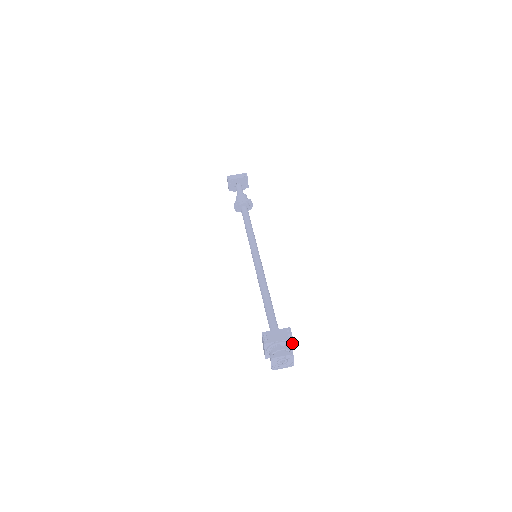
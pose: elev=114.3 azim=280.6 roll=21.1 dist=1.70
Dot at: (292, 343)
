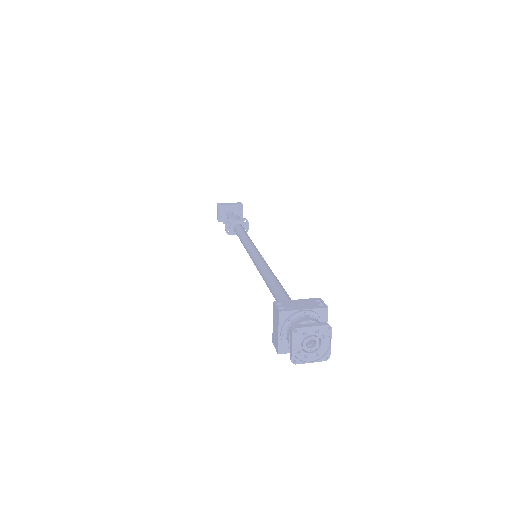
Dot at: (325, 320)
